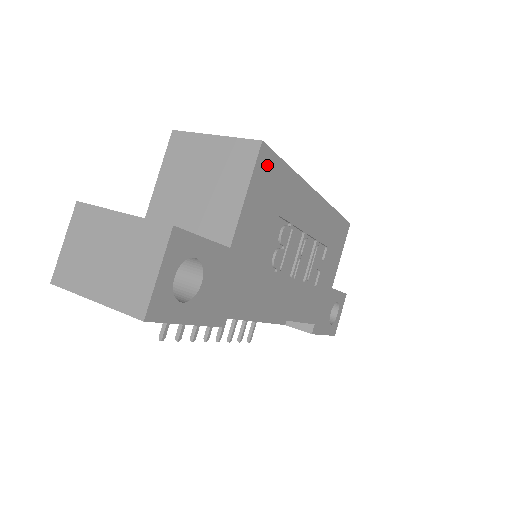
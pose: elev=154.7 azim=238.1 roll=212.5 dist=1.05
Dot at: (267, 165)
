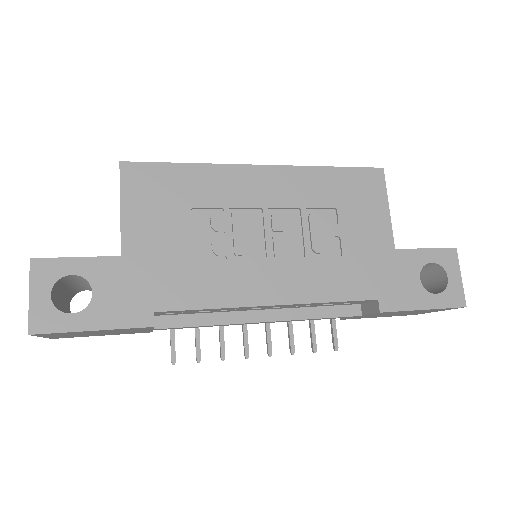
Dot at: (140, 176)
